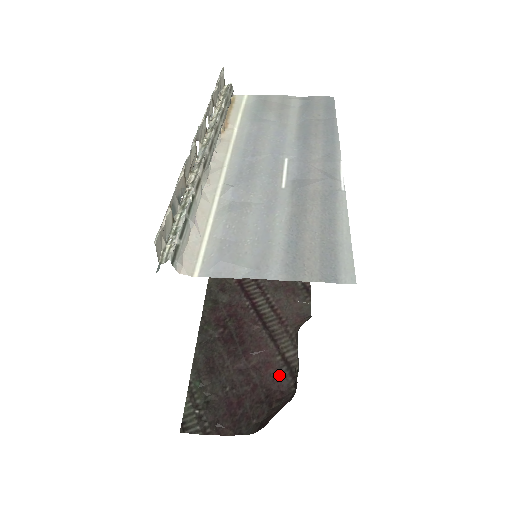
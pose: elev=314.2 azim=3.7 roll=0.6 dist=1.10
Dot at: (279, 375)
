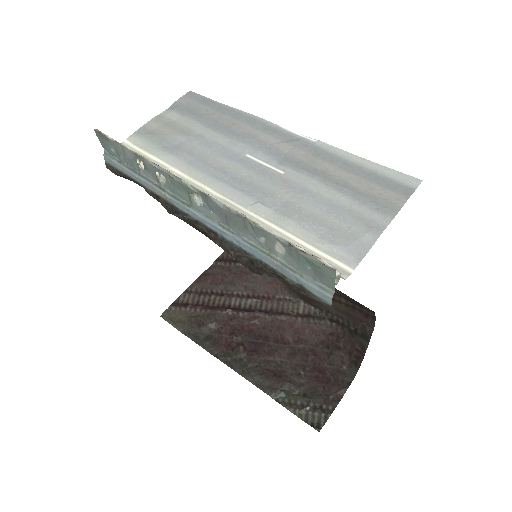
Dot at: (315, 328)
